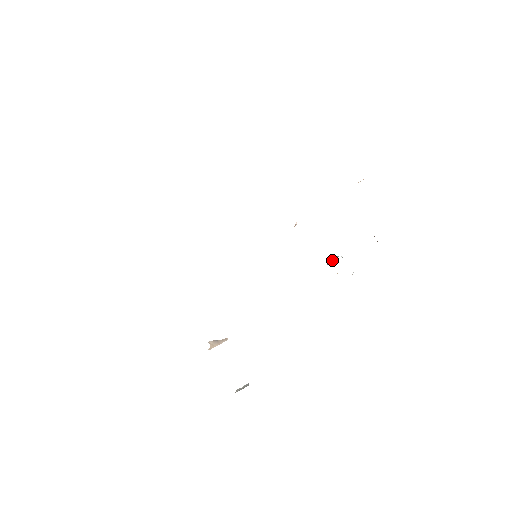
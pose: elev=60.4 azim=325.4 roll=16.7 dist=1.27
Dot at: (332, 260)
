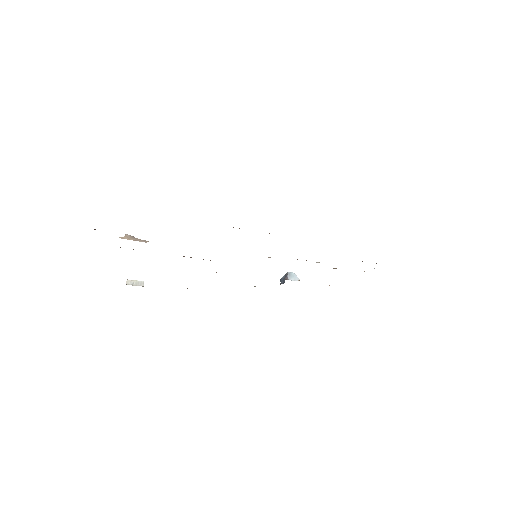
Dot at: (293, 278)
